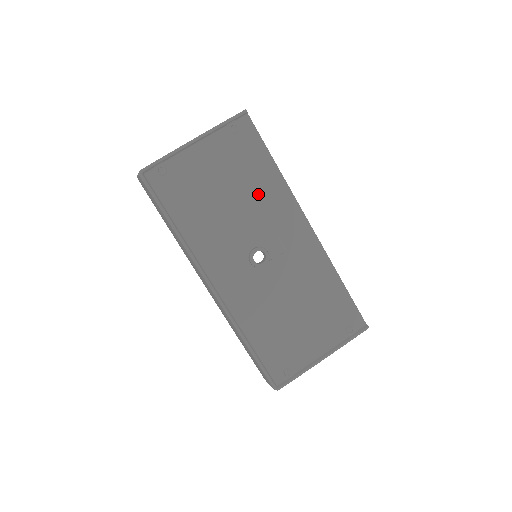
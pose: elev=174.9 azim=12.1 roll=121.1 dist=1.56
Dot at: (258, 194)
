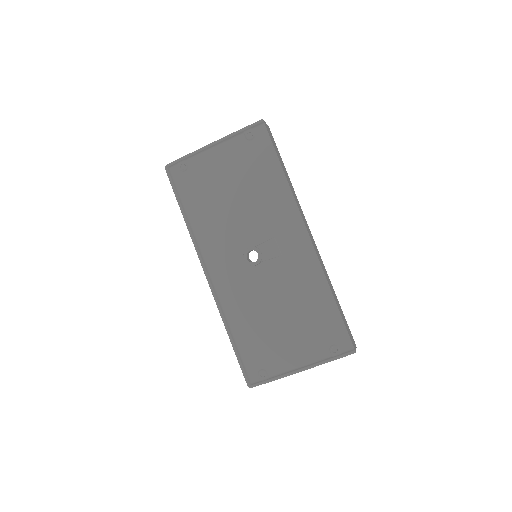
Dot at: (262, 198)
